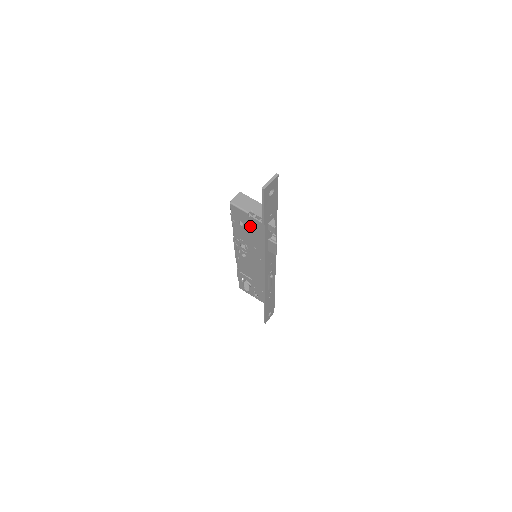
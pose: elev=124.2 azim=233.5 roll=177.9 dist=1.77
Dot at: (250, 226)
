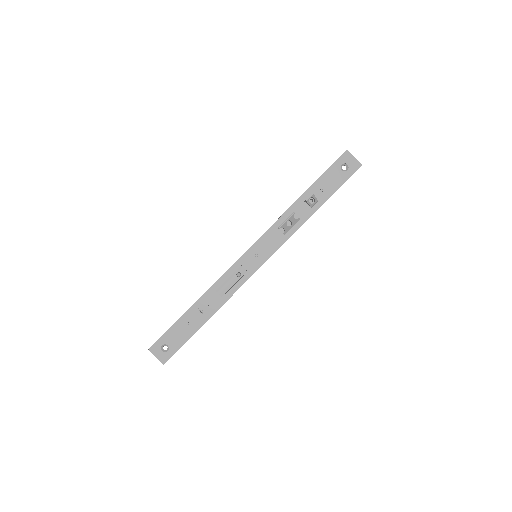
Dot at: occluded
